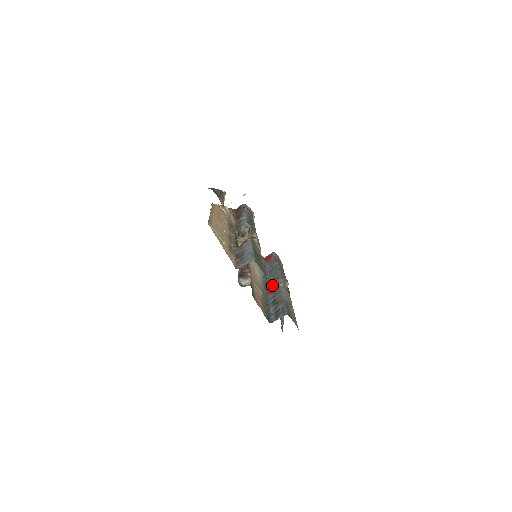
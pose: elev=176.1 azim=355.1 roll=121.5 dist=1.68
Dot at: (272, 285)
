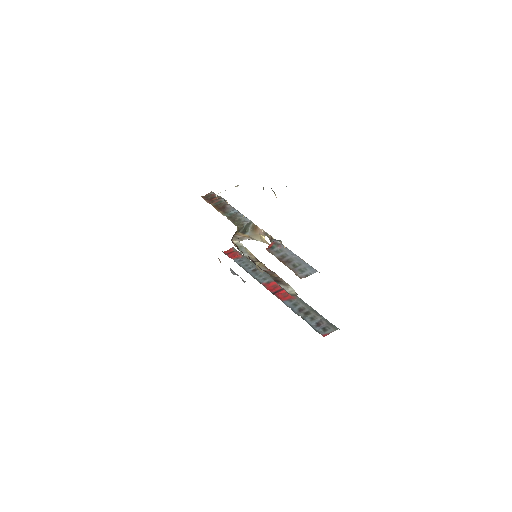
Dot at: (278, 290)
